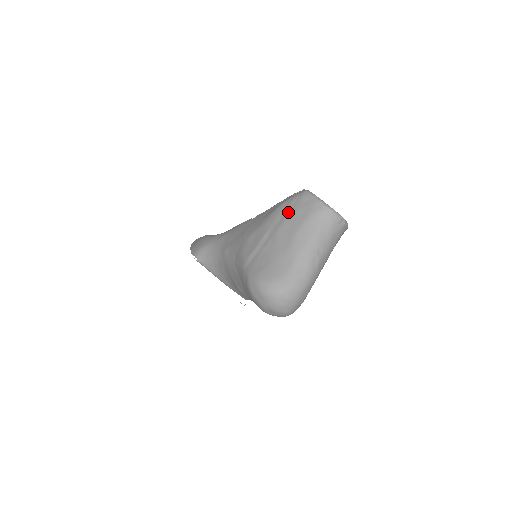
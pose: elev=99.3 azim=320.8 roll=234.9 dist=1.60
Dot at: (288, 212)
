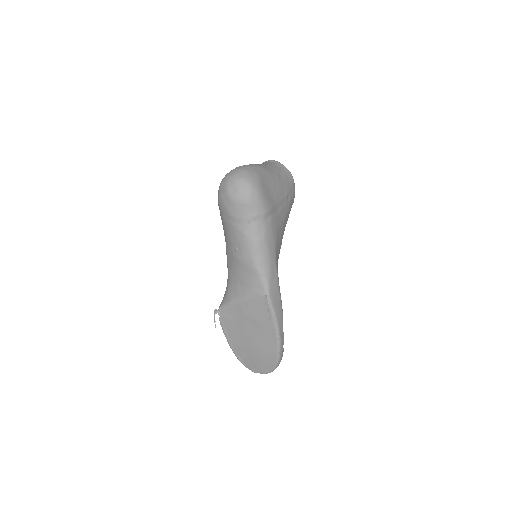
Dot at: occluded
